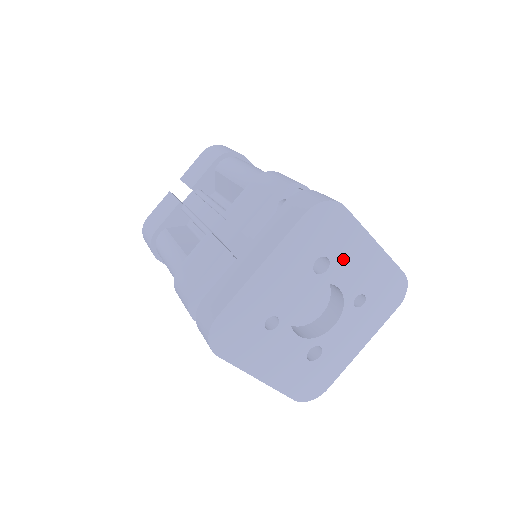
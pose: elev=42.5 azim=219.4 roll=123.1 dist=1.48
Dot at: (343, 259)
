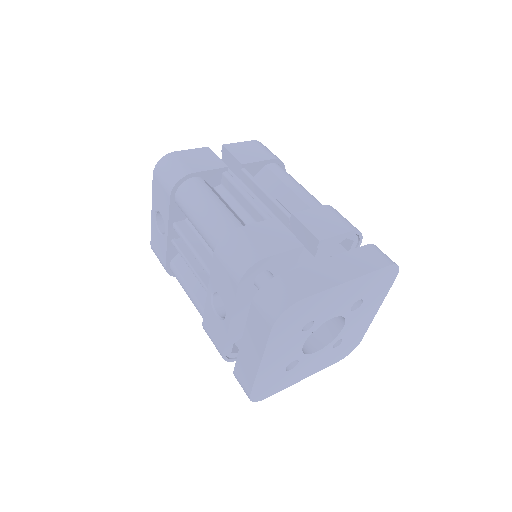
Dot at: (363, 309)
